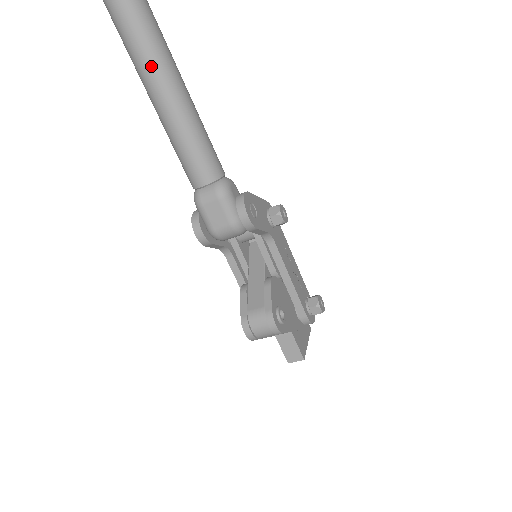
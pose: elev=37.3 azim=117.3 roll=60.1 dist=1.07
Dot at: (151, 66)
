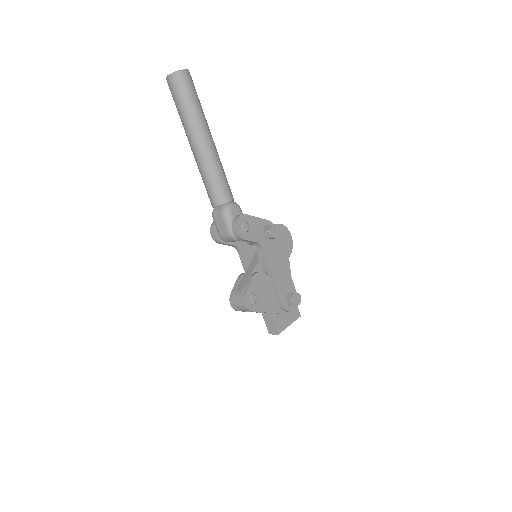
Dot at: (190, 131)
